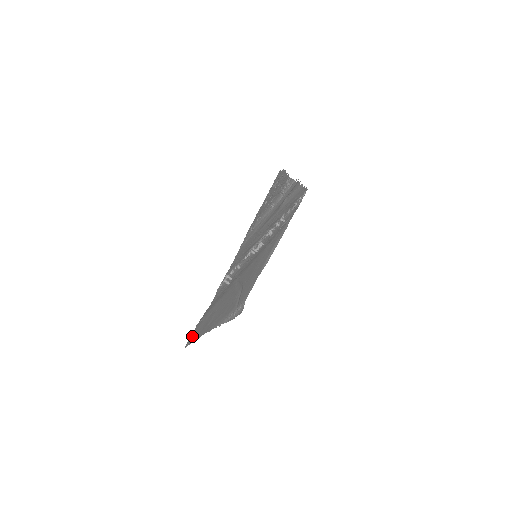
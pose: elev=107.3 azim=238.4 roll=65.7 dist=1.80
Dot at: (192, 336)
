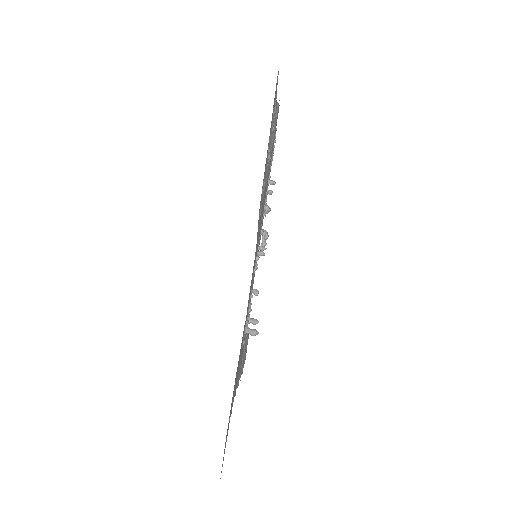
Dot at: occluded
